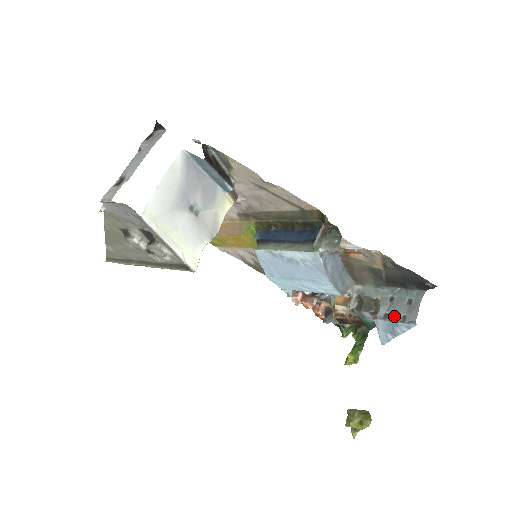
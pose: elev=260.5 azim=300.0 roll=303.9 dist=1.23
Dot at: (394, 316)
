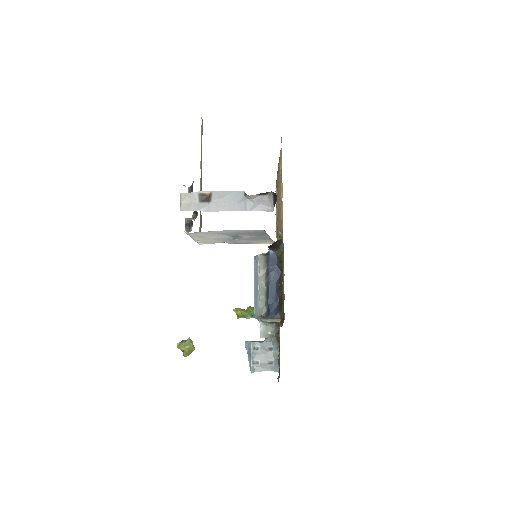
Dot at: (257, 355)
